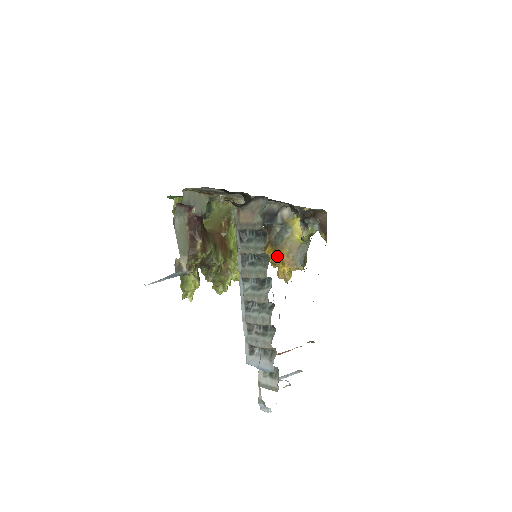
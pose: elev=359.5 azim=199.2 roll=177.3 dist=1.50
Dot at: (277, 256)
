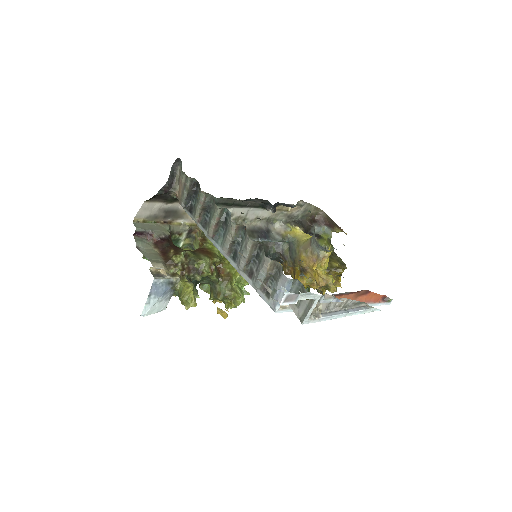
Dot at: (304, 270)
